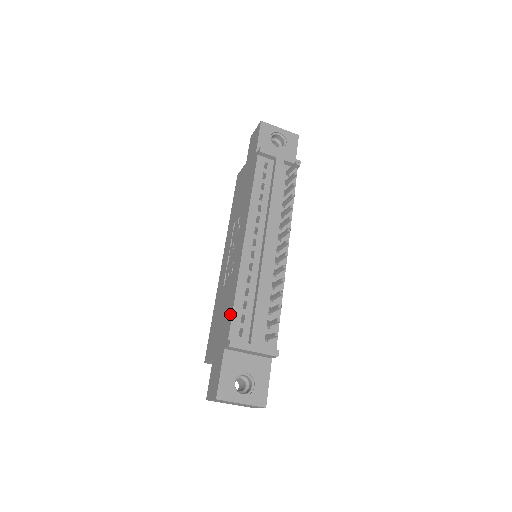
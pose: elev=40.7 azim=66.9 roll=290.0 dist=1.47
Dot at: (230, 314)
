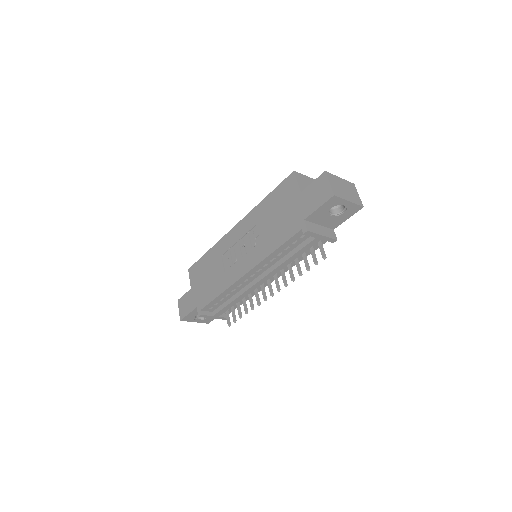
Dot at: (210, 298)
